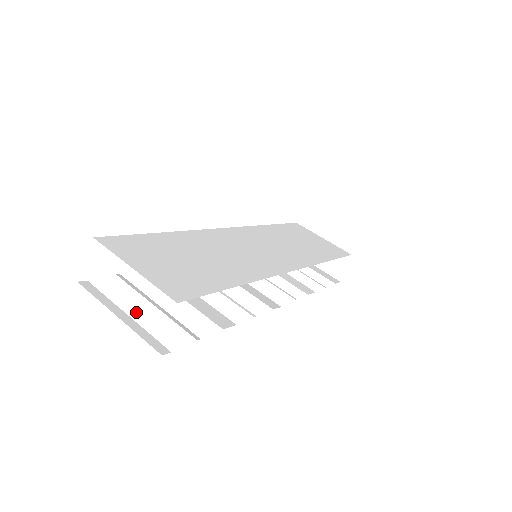
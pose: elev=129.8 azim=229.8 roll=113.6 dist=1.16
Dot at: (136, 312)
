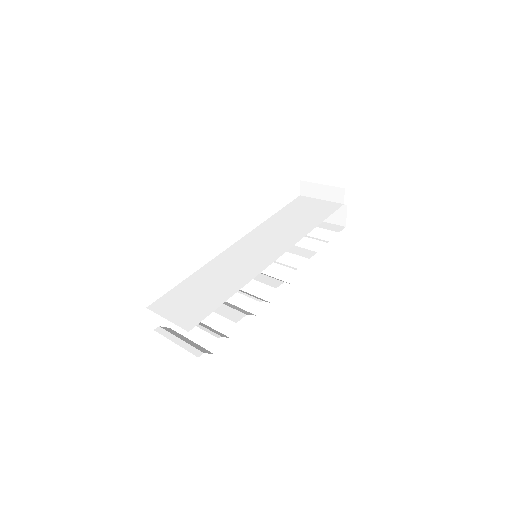
Dot at: (189, 332)
